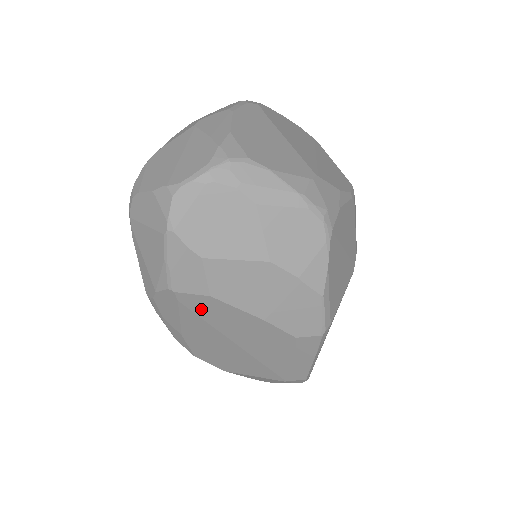
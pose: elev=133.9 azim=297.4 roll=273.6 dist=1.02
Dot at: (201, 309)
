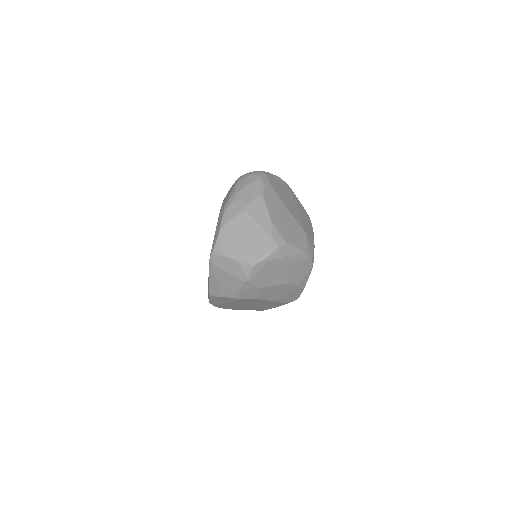
Dot at: (246, 301)
